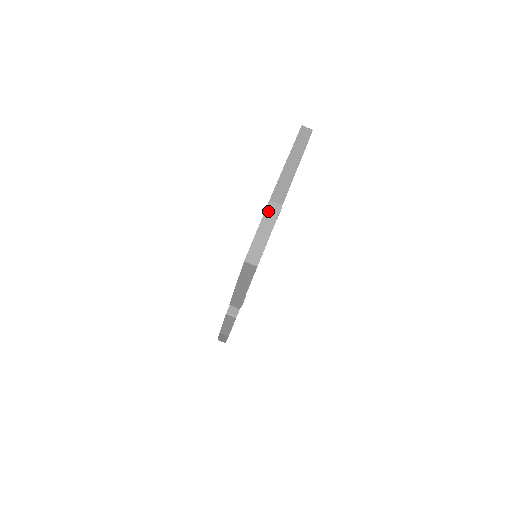
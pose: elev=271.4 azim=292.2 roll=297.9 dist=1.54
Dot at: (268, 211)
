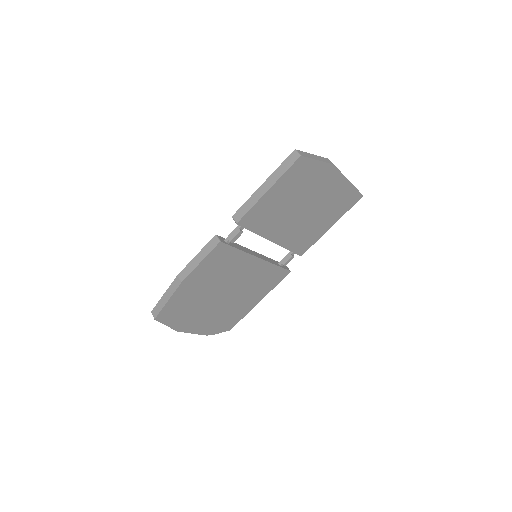
Dot at: (324, 158)
